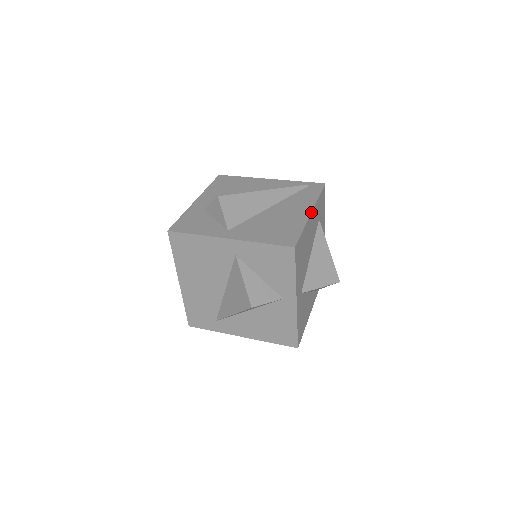
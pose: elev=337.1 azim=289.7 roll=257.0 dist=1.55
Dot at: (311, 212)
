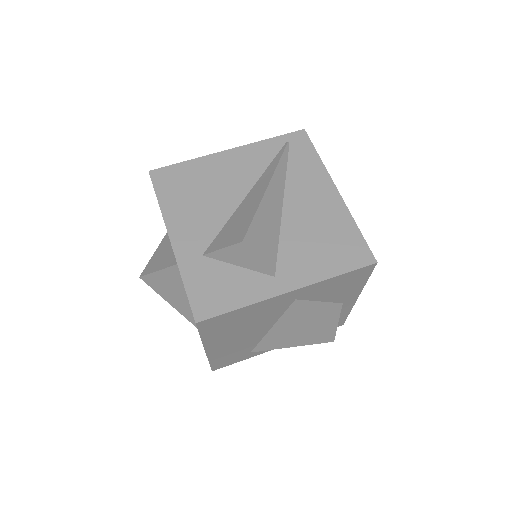
Dot at: (338, 191)
